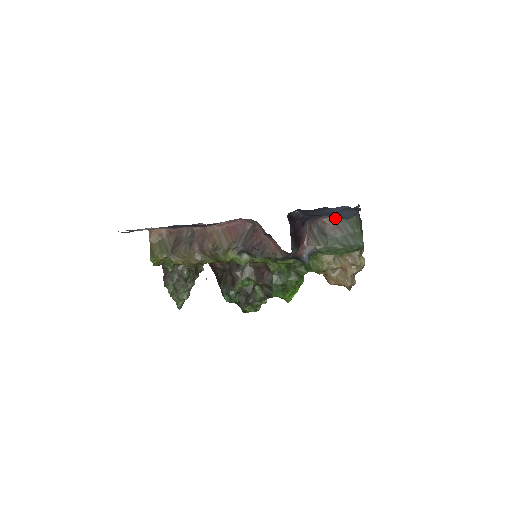
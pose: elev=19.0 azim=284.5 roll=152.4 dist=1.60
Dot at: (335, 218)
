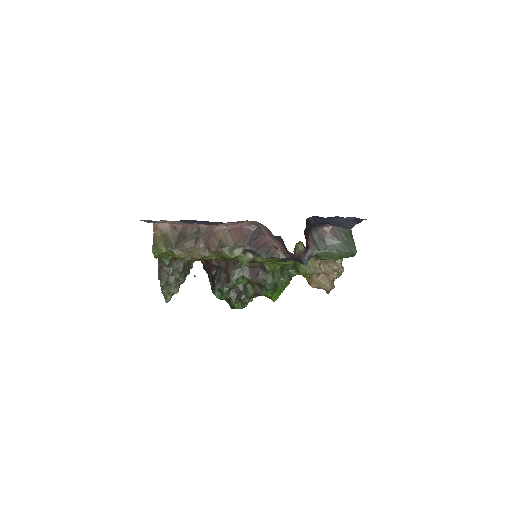
Dot at: (334, 228)
